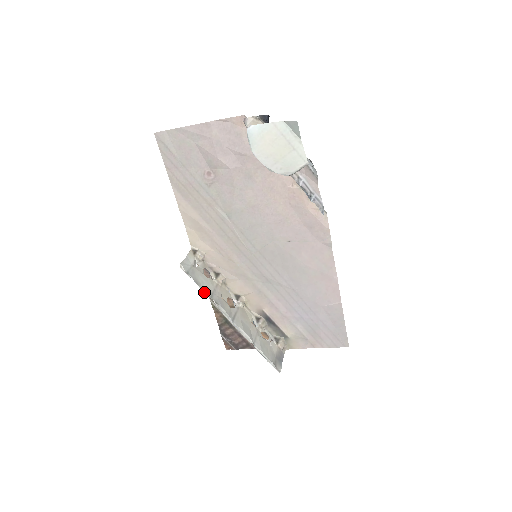
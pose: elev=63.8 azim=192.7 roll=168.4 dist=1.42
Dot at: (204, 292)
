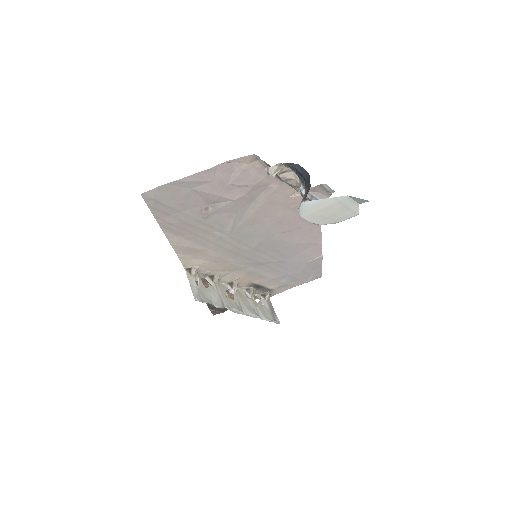
Dot at: (218, 307)
